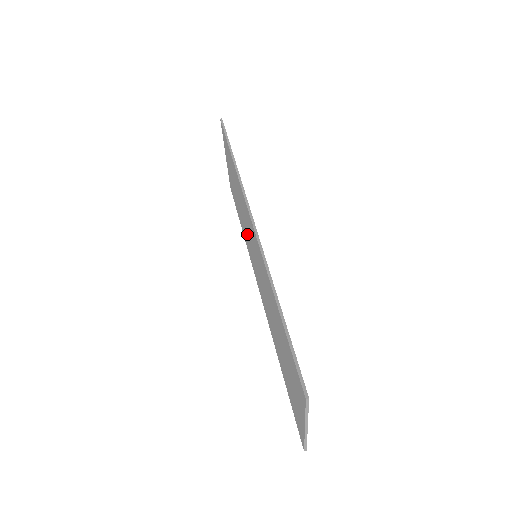
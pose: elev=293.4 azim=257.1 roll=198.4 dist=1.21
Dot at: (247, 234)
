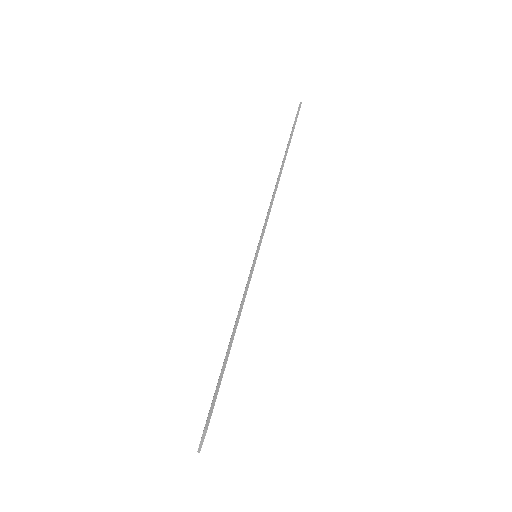
Dot at: occluded
